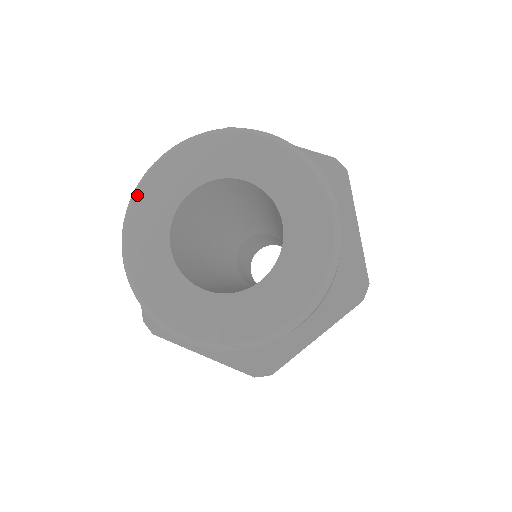
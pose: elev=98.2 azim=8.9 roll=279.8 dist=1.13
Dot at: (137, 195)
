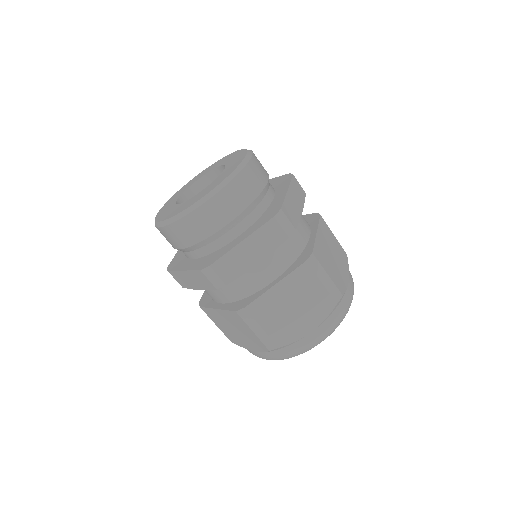
Dot at: (179, 190)
